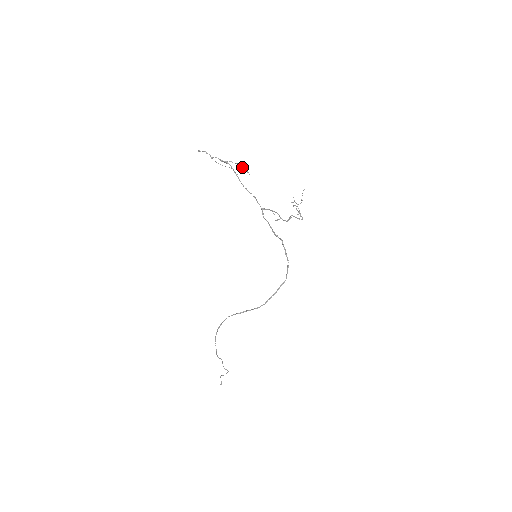
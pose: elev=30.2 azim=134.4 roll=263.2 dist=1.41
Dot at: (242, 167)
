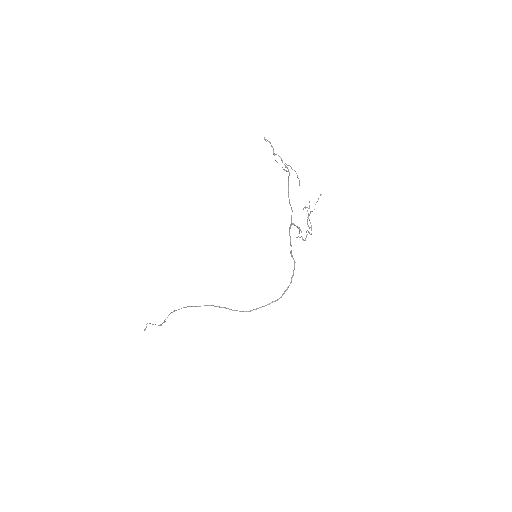
Dot at: (297, 176)
